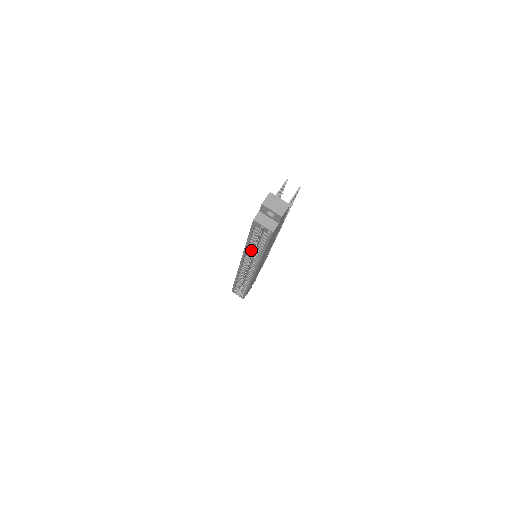
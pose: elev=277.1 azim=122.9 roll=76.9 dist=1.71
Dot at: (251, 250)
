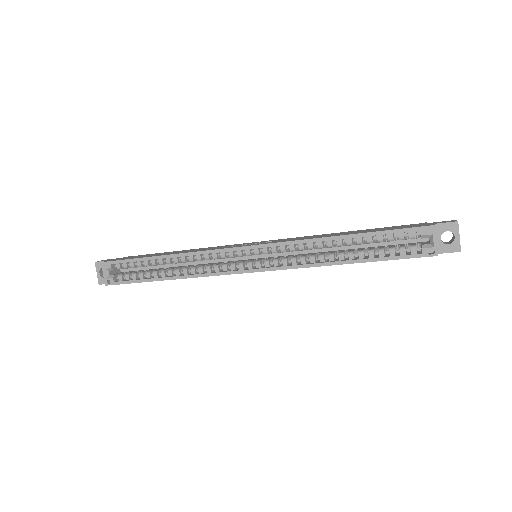
Dot at: (320, 246)
